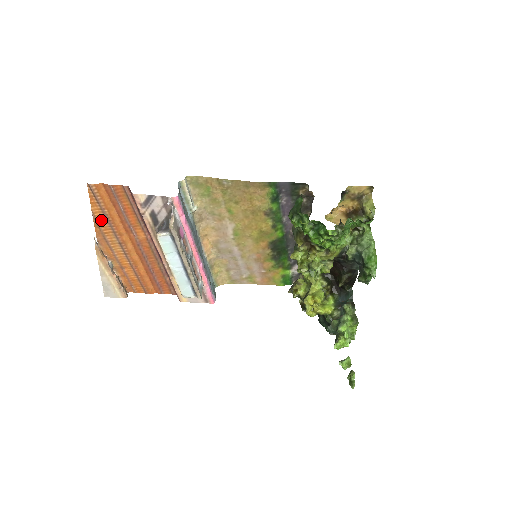
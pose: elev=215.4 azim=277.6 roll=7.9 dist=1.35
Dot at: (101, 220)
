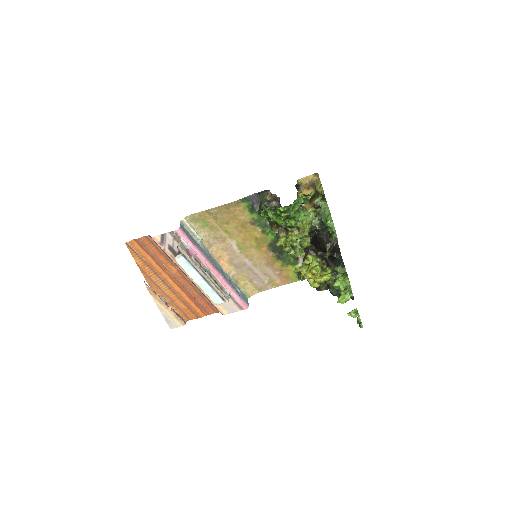
Dot at: (144, 267)
